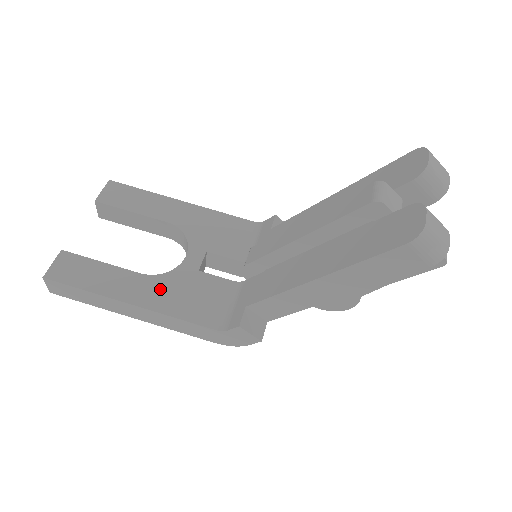
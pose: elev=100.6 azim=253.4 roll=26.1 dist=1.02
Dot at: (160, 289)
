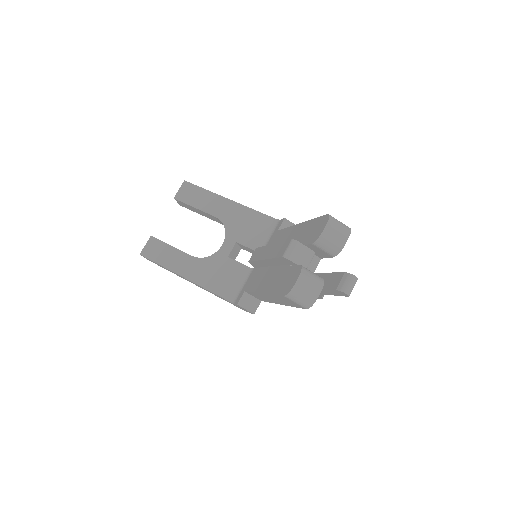
Dot at: (202, 269)
